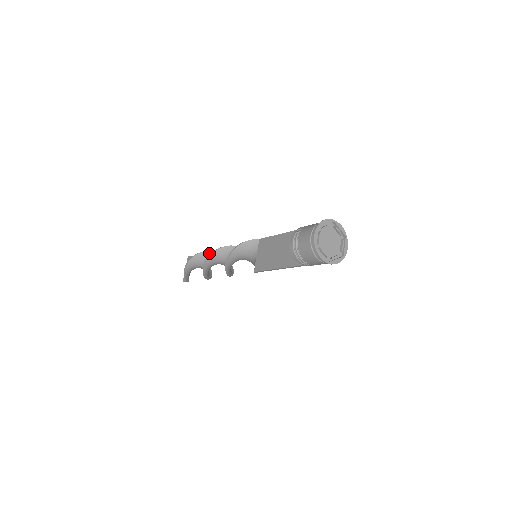
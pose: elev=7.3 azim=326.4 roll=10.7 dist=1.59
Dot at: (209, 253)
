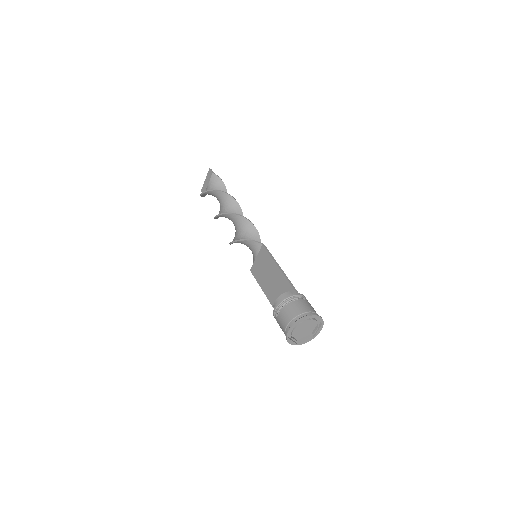
Dot at: (225, 195)
